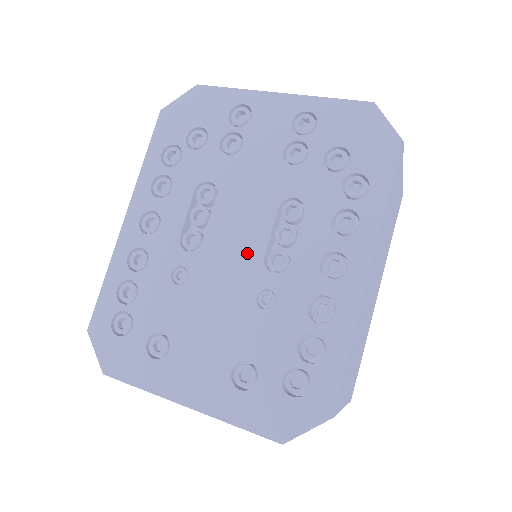
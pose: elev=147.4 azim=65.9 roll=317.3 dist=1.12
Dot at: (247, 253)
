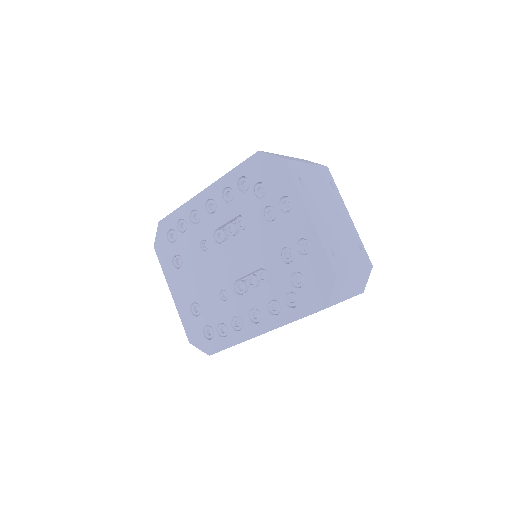
Dot at: (233, 270)
